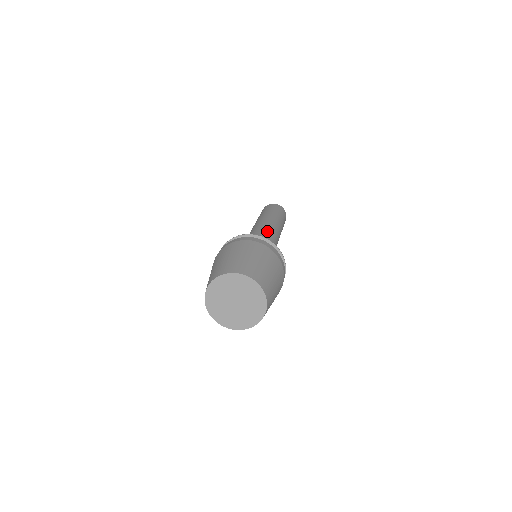
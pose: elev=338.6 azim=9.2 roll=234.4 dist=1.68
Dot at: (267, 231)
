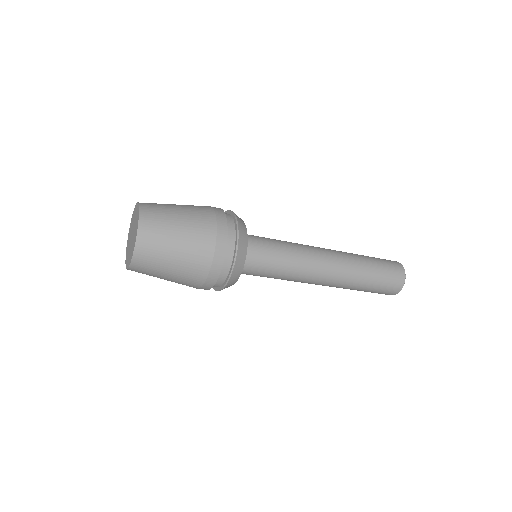
Dot at: occluded
